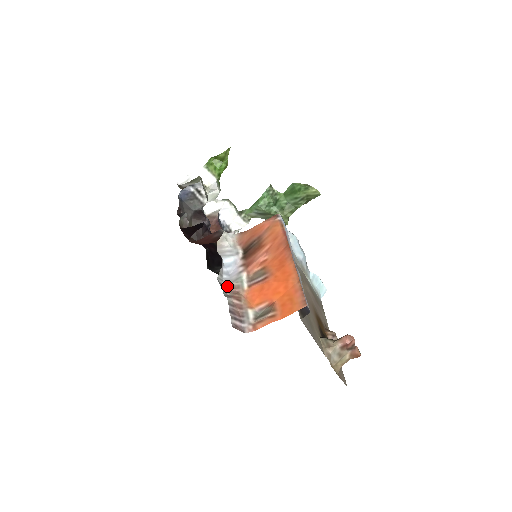
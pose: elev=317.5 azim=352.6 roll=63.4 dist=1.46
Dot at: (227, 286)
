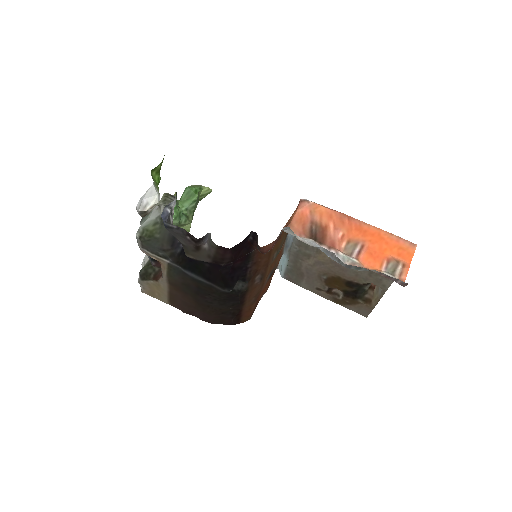
Dot at: (348, 267)
